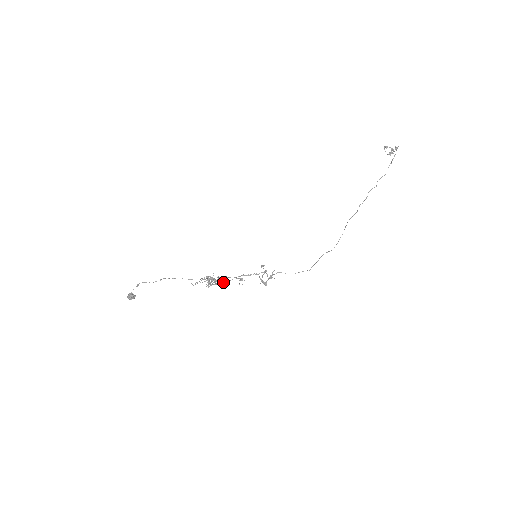
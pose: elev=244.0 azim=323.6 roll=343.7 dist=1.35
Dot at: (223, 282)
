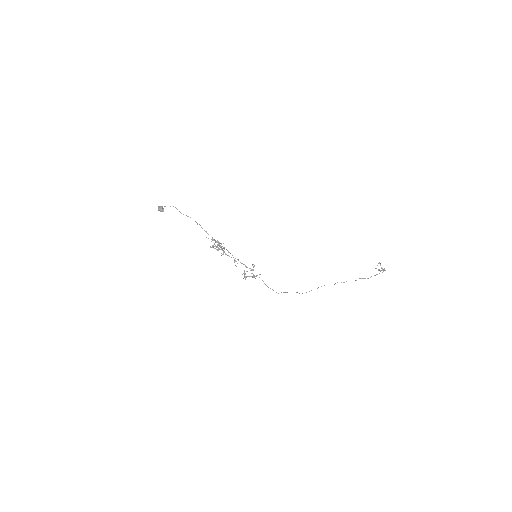
Dot at: (225, 253)
